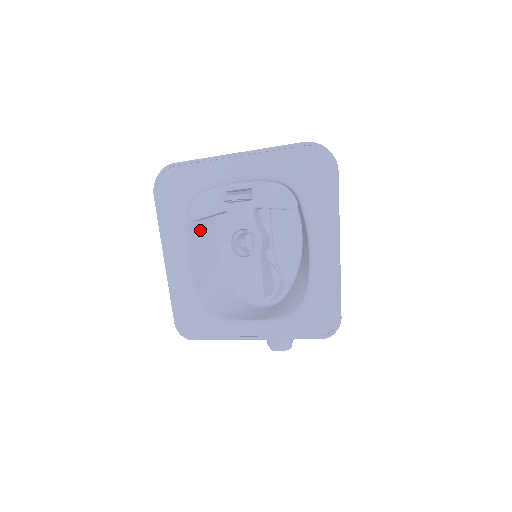
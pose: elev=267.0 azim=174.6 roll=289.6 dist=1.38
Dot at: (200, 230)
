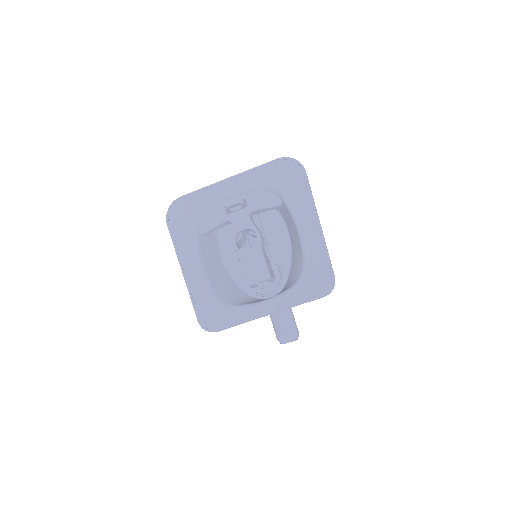
Dot at: (207, 246)
